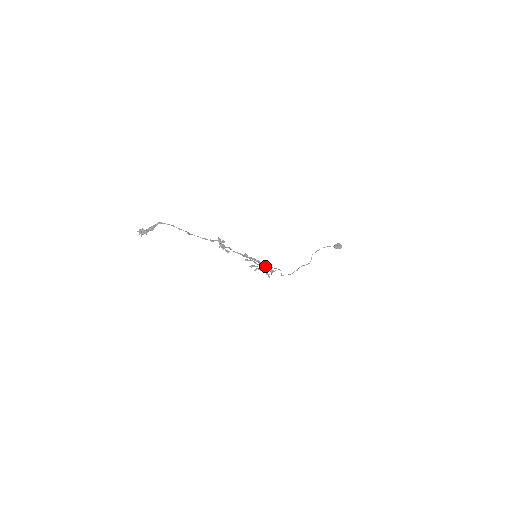
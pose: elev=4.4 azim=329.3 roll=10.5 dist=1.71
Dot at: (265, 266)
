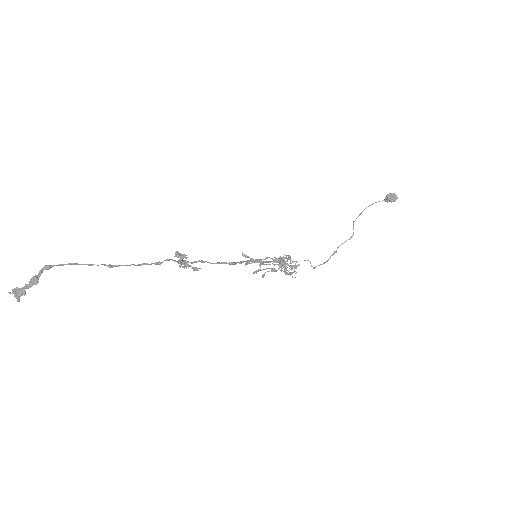
Dot at: (280, 263)
